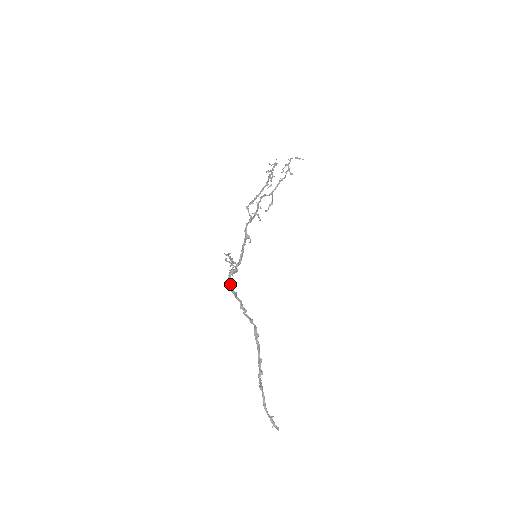
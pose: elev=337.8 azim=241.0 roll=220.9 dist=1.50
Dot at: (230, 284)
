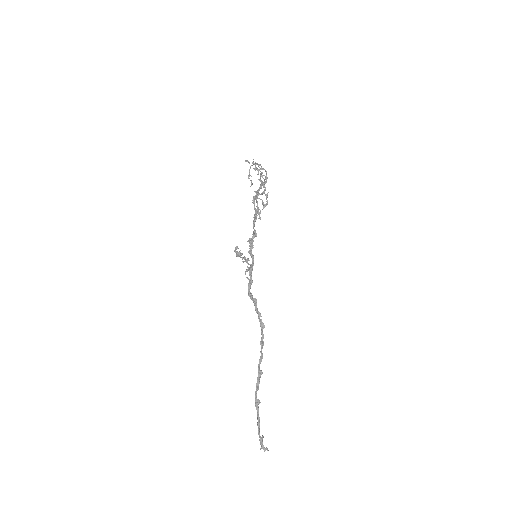
Dot at: occluded
